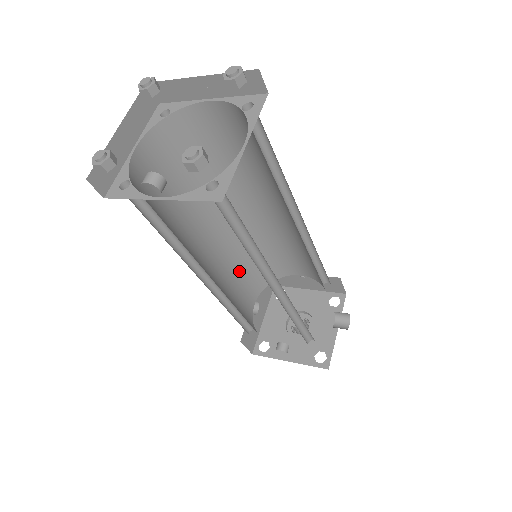
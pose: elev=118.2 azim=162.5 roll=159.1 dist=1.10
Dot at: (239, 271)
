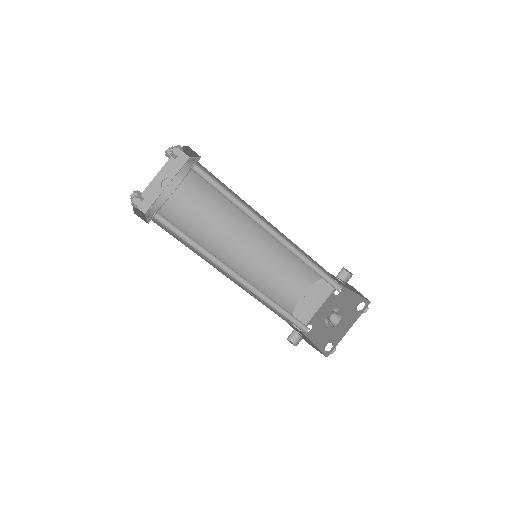
Dot at: (262, 302)
